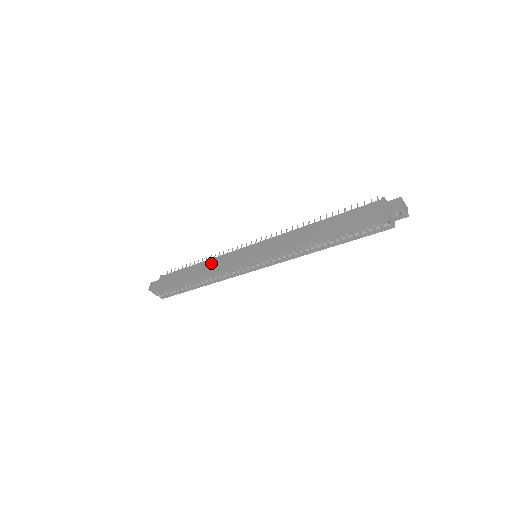
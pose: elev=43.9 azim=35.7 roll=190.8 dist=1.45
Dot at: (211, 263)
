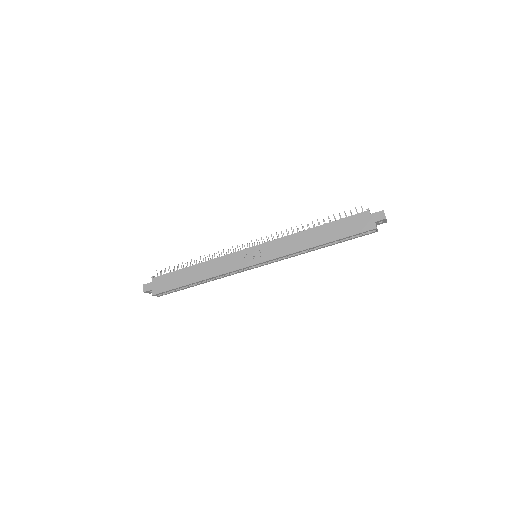
Dot at: (211, 265)
